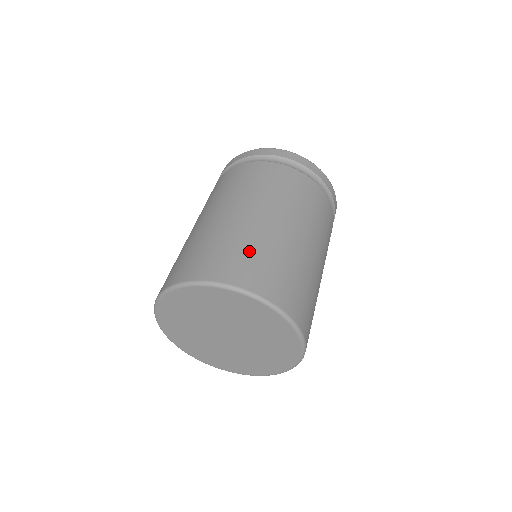
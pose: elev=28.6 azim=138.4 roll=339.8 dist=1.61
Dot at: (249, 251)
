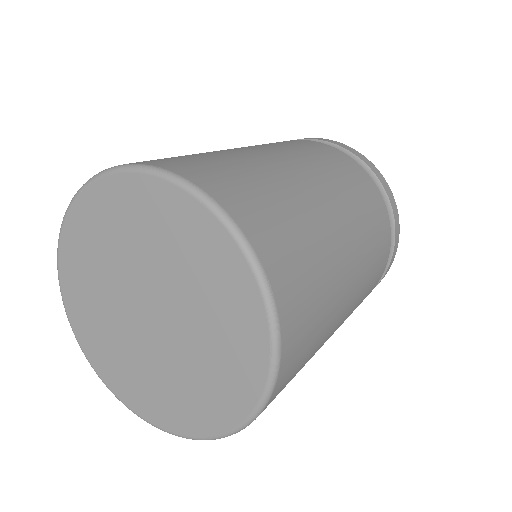
Dot at: (278, 201)
